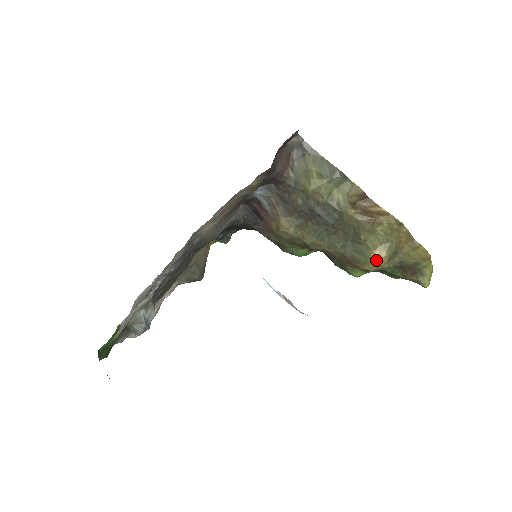
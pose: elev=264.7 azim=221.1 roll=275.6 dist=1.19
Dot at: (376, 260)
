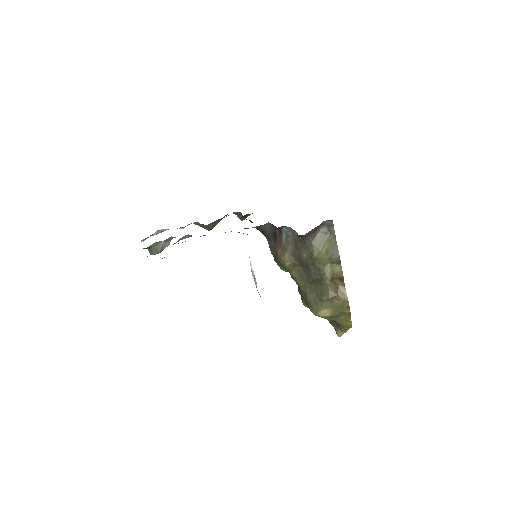
Dot at: (322, 314)
